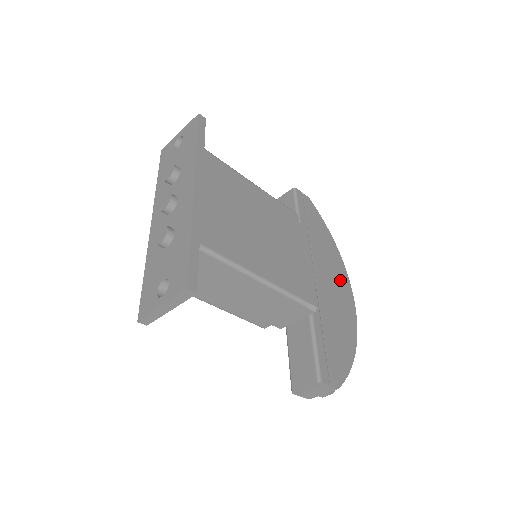
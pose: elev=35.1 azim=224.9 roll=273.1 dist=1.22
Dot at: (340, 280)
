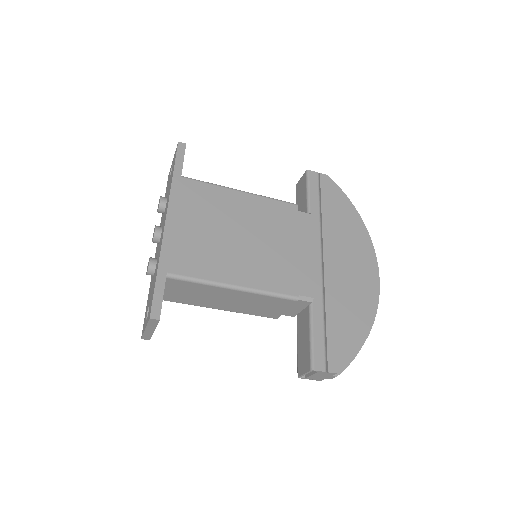
Dot at: (360, 257)
